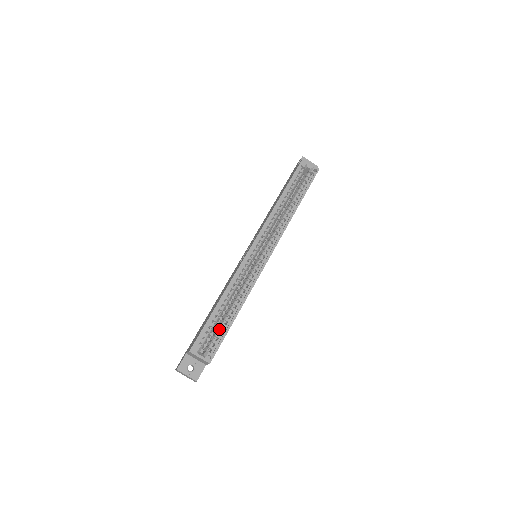
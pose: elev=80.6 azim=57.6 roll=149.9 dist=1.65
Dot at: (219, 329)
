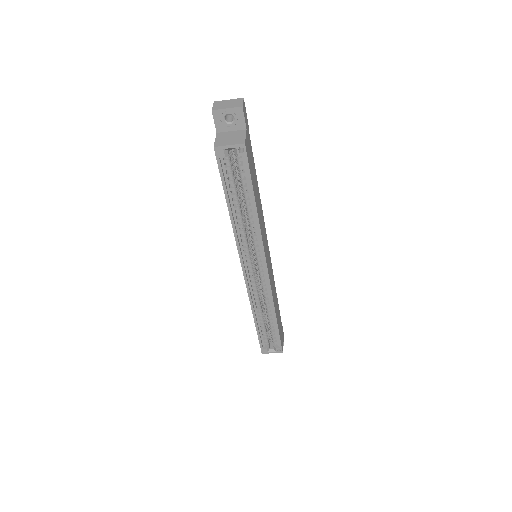
Dot at: (271, 332)
